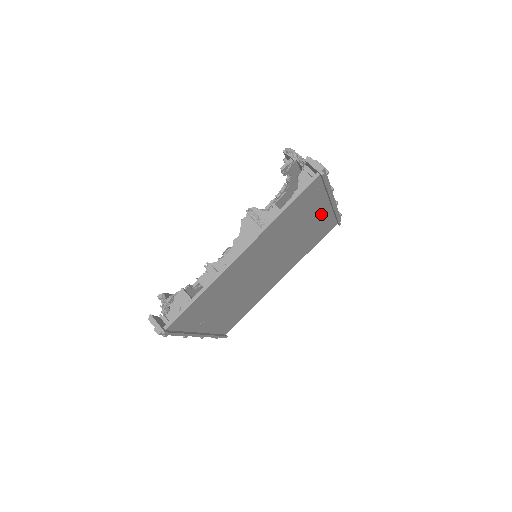
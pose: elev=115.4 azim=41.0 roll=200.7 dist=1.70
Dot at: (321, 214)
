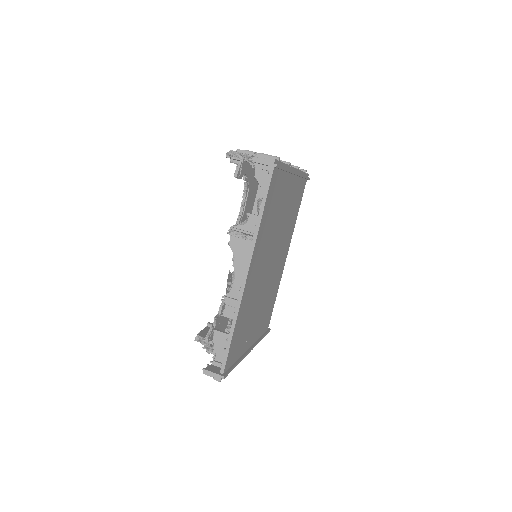
Dot at: (291, 188)
